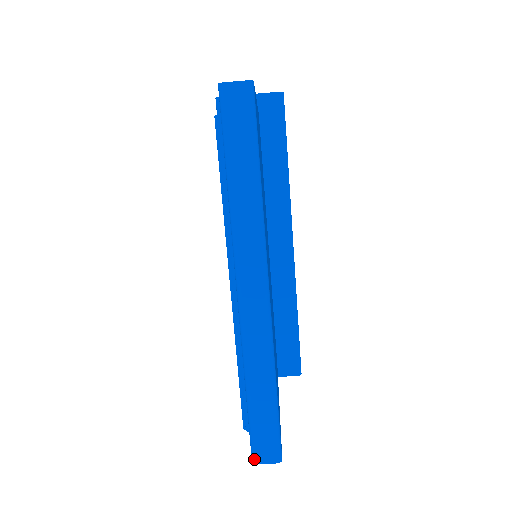
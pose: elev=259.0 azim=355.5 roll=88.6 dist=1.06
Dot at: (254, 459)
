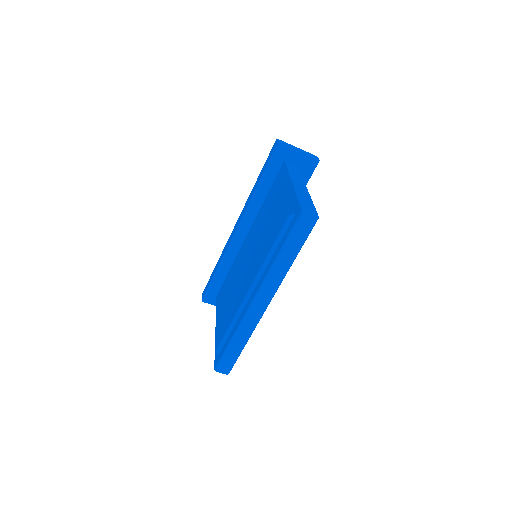
Dot at: (217, 369)
